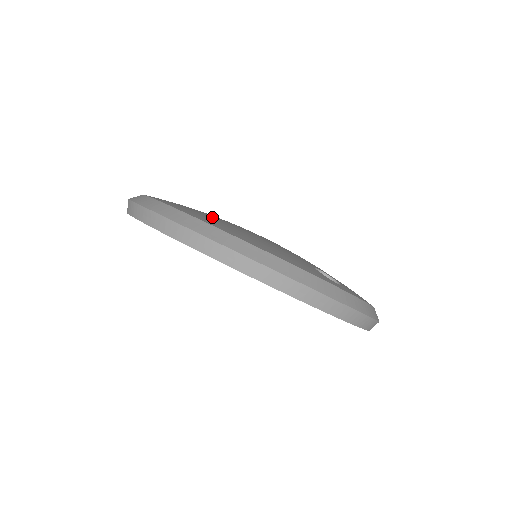
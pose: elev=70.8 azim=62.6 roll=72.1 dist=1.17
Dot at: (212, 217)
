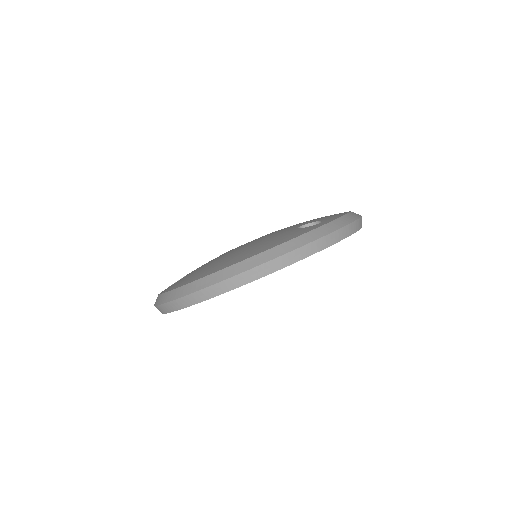
Dot at: (214, 264)
